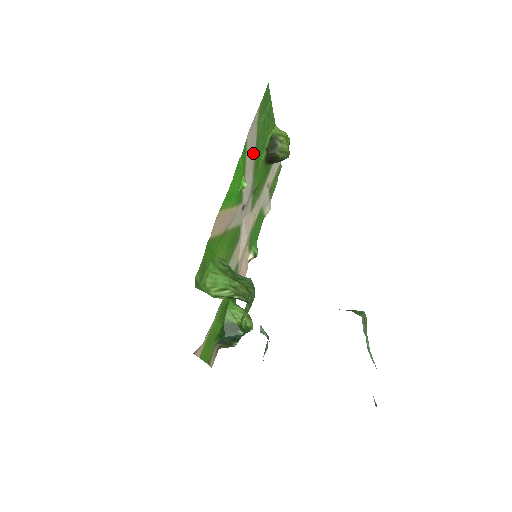
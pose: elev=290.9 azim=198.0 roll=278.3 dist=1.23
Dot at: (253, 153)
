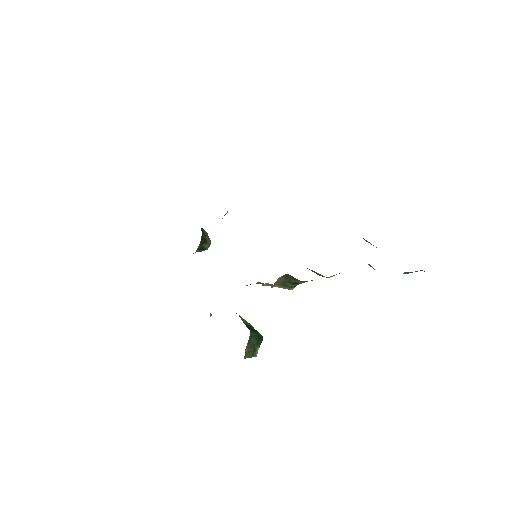
Dot at: occluded
